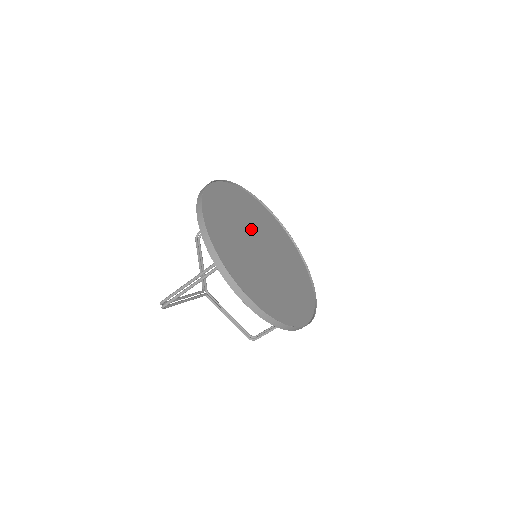
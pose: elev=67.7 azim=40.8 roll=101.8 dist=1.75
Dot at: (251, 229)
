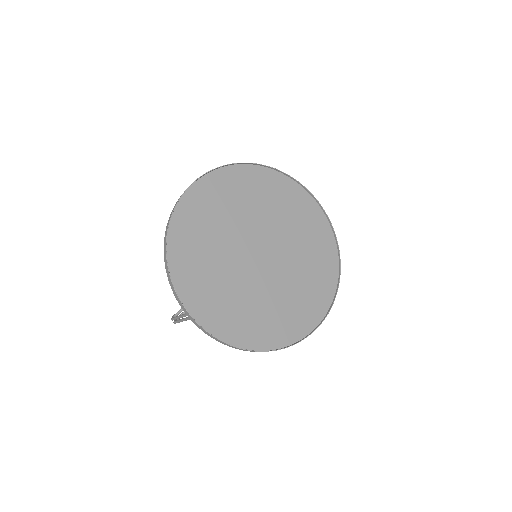
Dot at: (244, 229)
